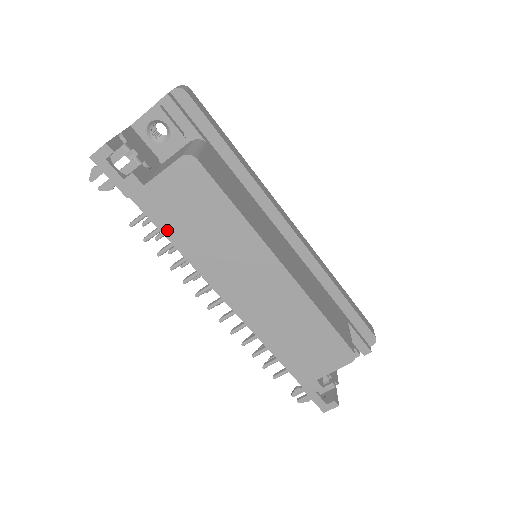
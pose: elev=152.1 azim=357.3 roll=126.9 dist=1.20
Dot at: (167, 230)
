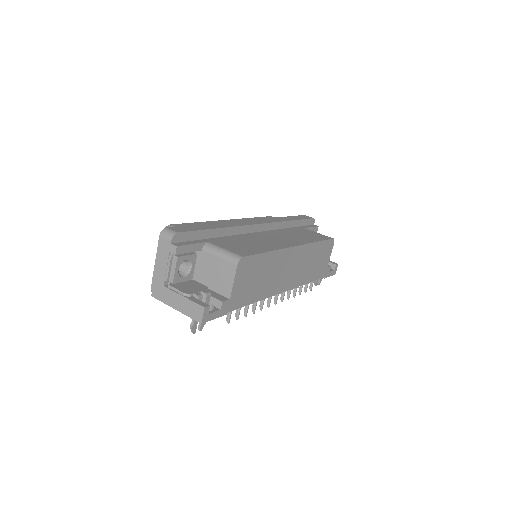
Dot at: (249, 301)
